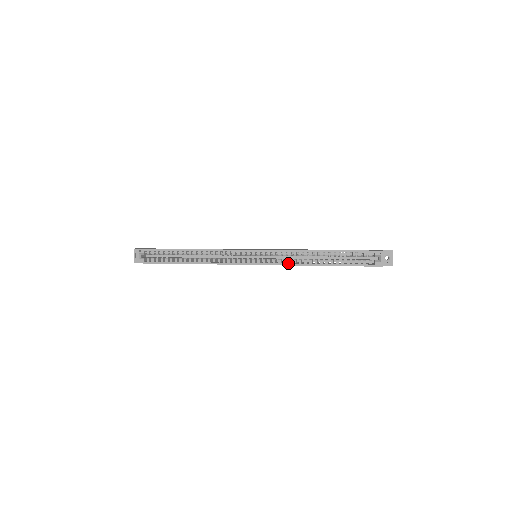
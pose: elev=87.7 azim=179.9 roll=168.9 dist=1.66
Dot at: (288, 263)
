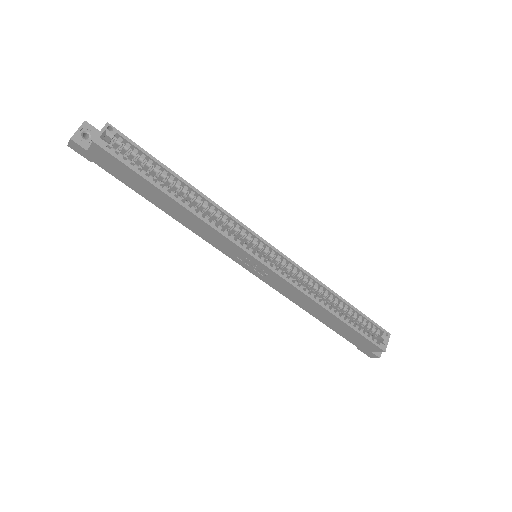
Dot at: (301, 288)
